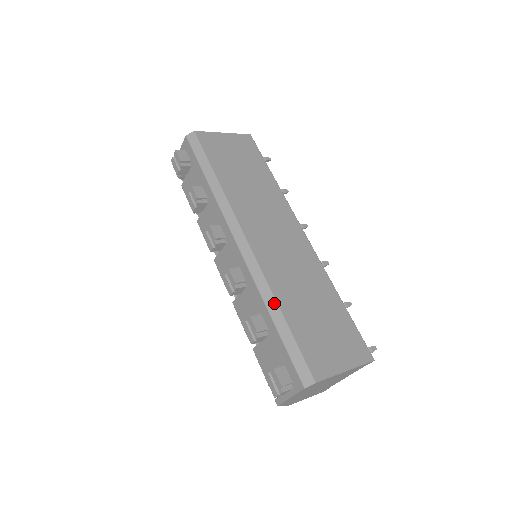
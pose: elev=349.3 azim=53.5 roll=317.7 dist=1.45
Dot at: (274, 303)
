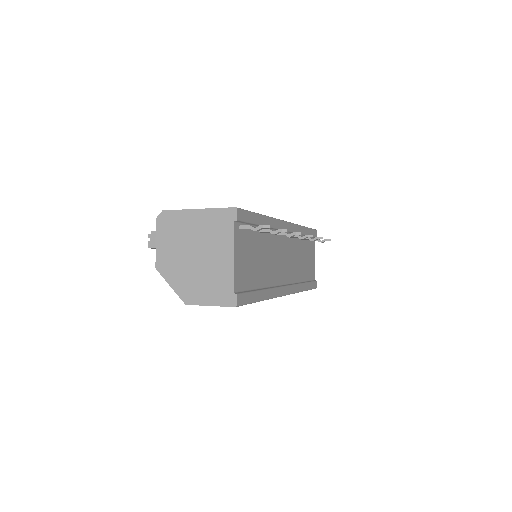
Dot at: occluded
